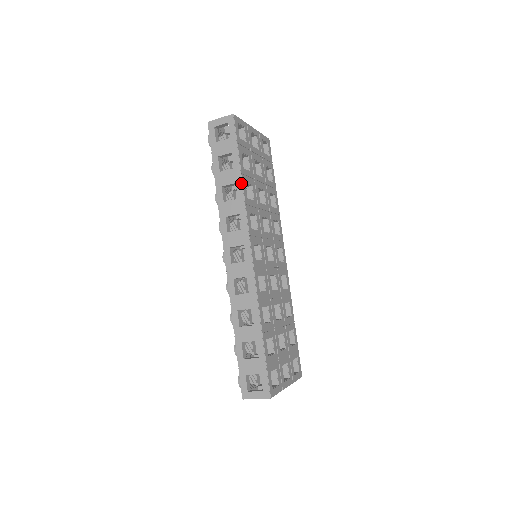
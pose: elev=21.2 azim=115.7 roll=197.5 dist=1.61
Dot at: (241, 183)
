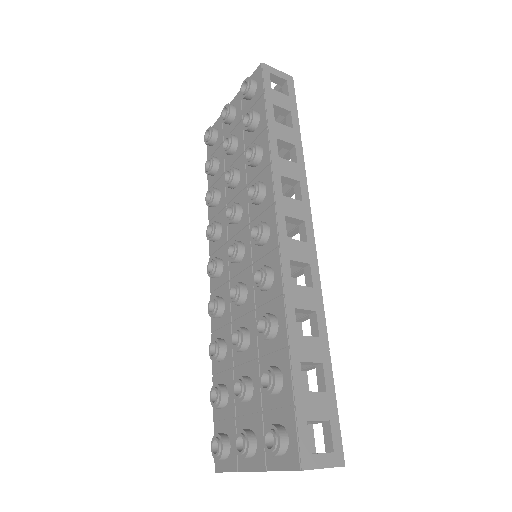
Dot at: (302, 149)
